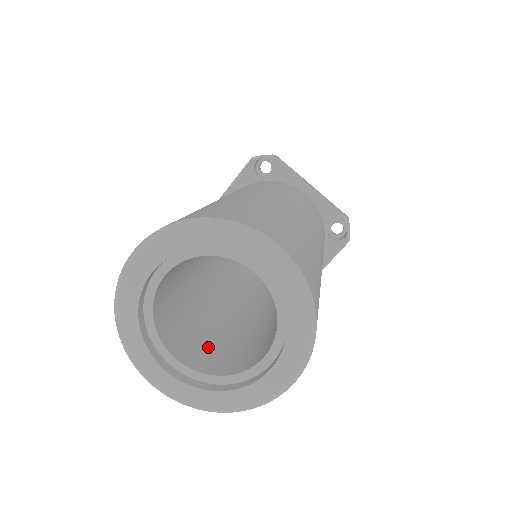
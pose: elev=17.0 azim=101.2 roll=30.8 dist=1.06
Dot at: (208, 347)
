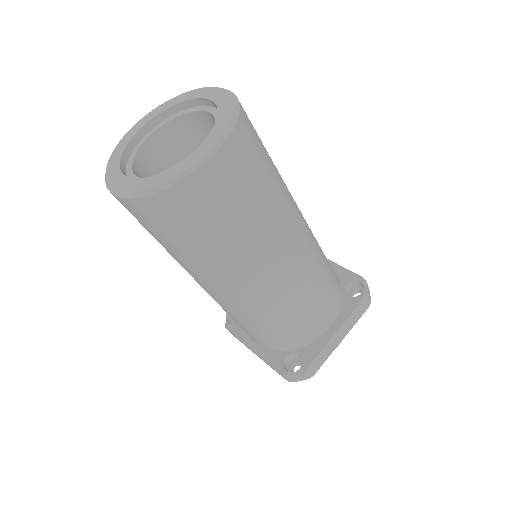
Dot at: occluded
